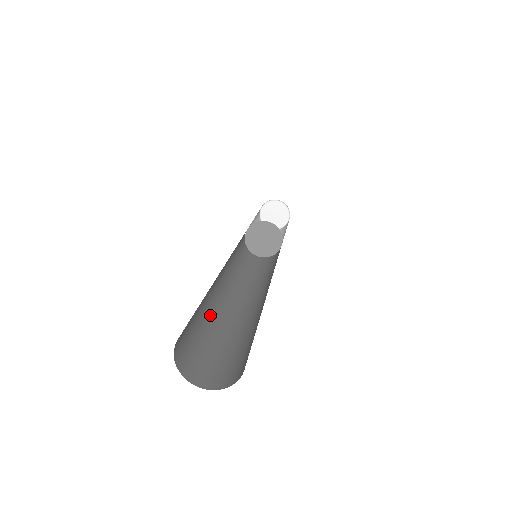
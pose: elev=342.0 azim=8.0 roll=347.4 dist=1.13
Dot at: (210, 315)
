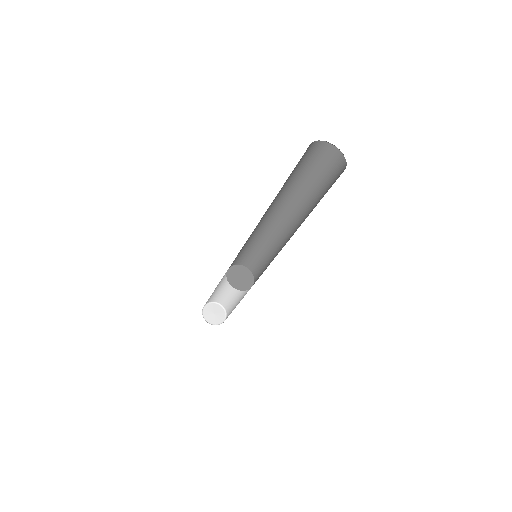
Dot at: occluded
